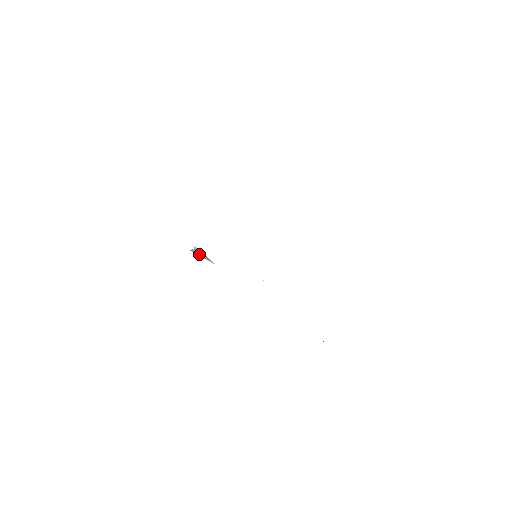
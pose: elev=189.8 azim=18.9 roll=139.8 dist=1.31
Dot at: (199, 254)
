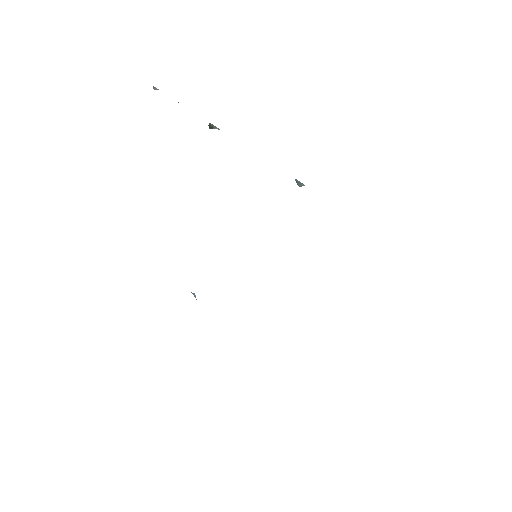
Dot at: (194, 296)
